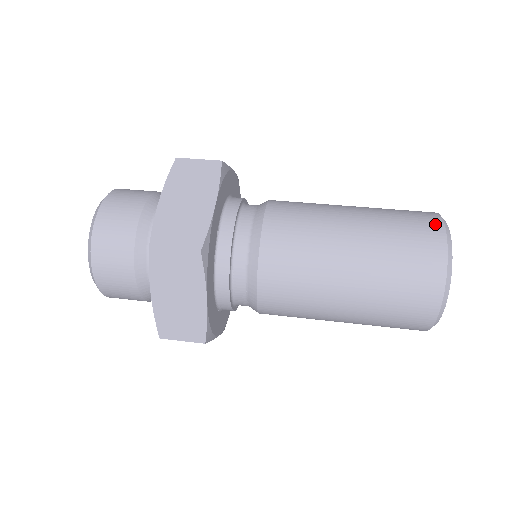
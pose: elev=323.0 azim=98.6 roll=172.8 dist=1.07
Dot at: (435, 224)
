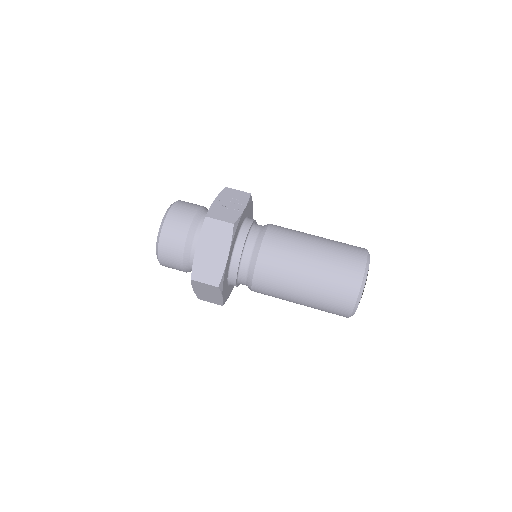
Dot at: (358, 277)
